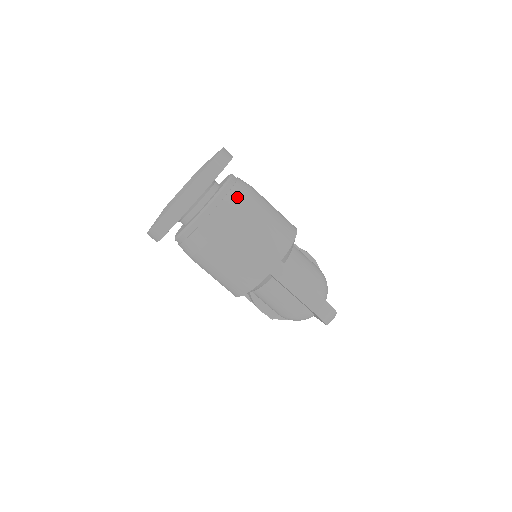
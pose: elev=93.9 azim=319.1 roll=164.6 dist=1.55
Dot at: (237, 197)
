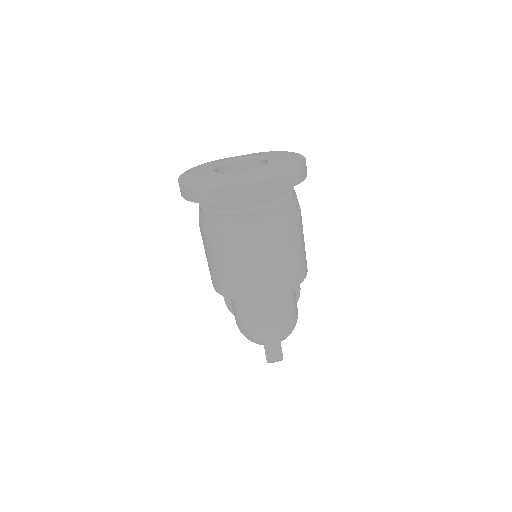
Dot at: (281, 220)
